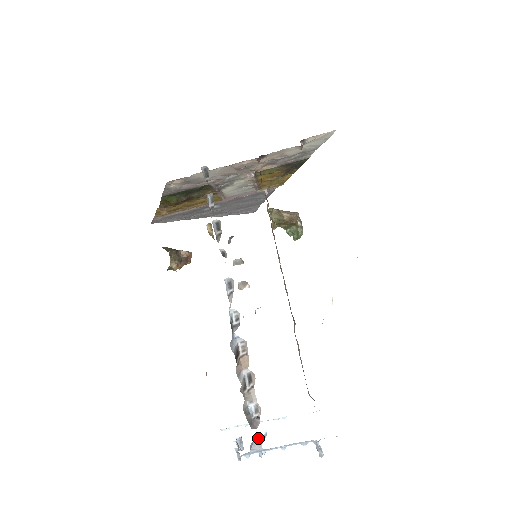
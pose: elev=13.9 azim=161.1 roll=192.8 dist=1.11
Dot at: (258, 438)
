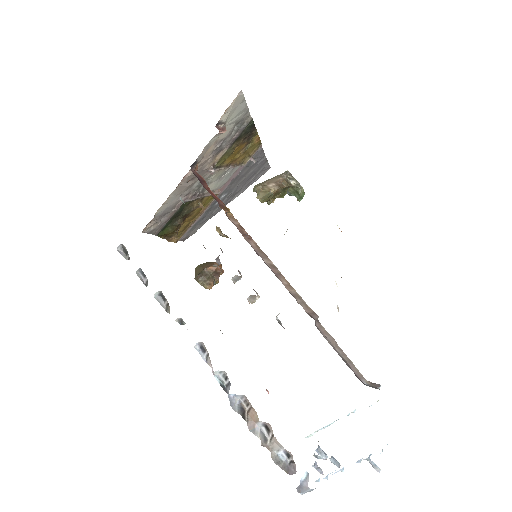
Dot at: (302, 480)
